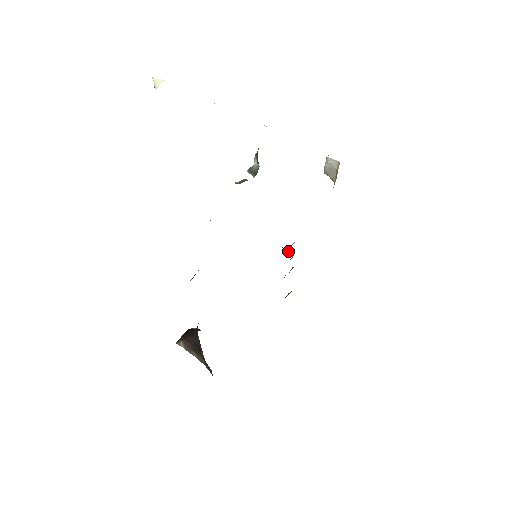
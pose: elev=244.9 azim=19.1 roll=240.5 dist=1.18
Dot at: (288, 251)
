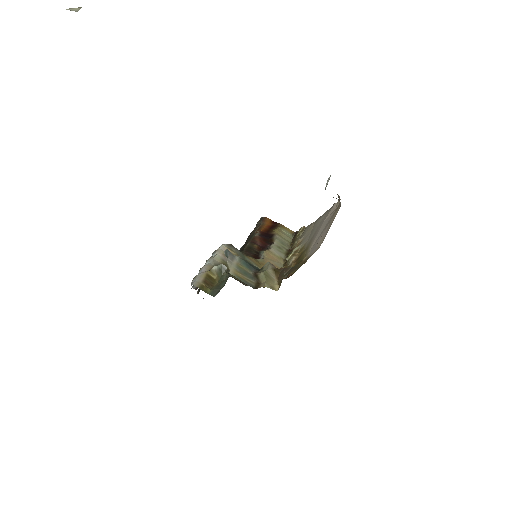
Dot at: (287, 261)
